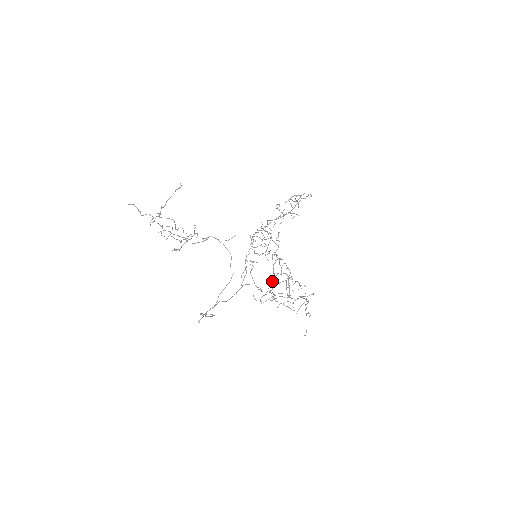
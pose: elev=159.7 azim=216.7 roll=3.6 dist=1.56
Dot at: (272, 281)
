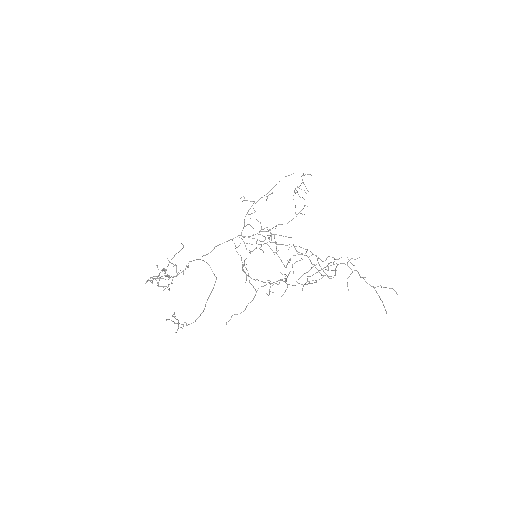
Dot at: occluded
